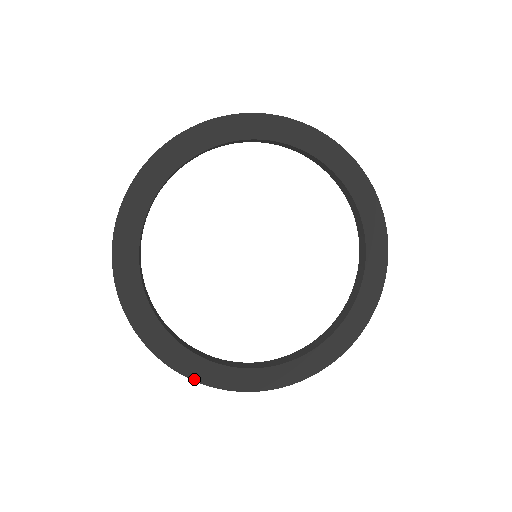
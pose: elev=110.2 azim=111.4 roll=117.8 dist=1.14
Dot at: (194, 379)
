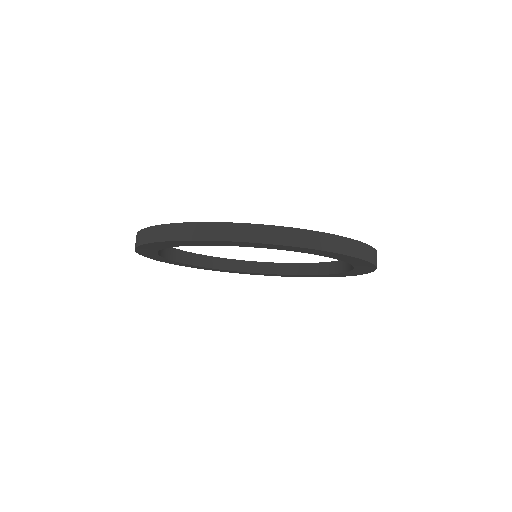
Dot at: (180, 265)
